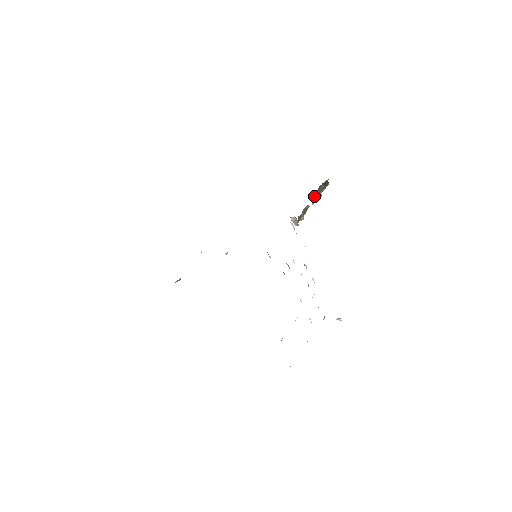
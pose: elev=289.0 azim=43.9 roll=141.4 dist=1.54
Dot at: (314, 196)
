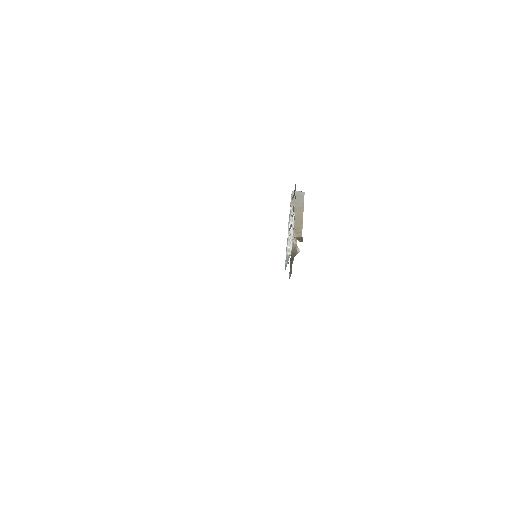
Dot at: occluded
